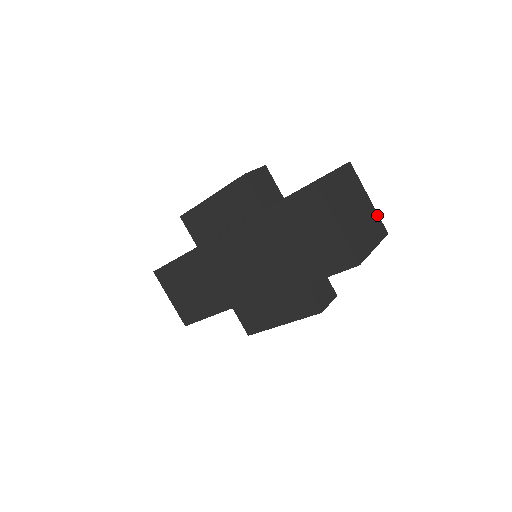
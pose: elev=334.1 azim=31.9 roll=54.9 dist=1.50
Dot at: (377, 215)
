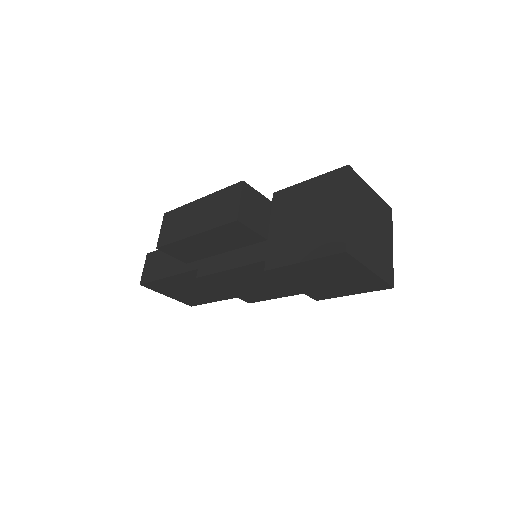
Dot at: (381, 200)
